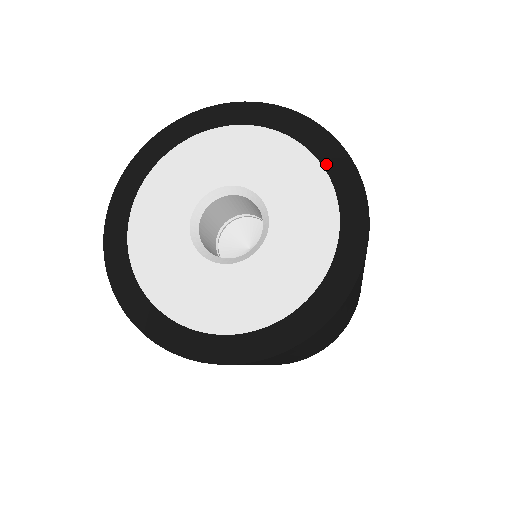
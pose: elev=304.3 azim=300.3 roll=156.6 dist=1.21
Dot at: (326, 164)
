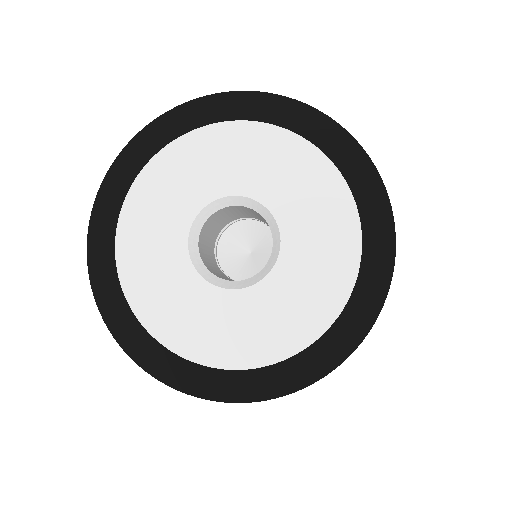
Dot at: (313, 139)
